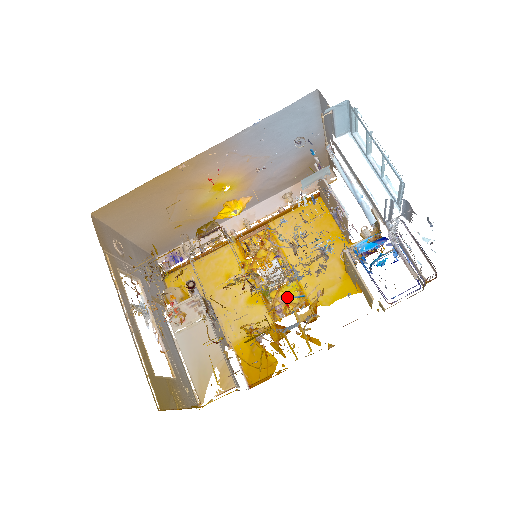
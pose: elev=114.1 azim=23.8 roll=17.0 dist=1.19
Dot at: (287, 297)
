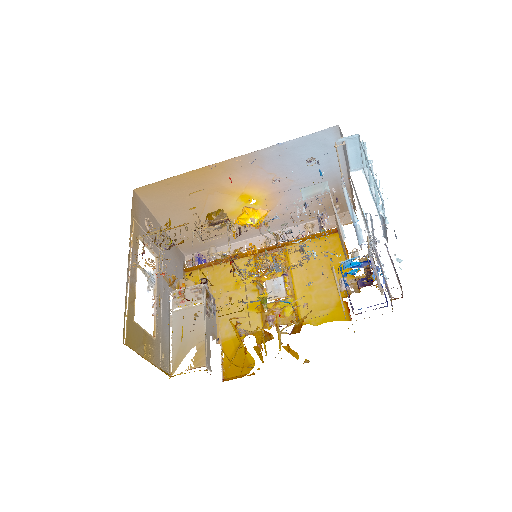
Dot at: (282, 310)
